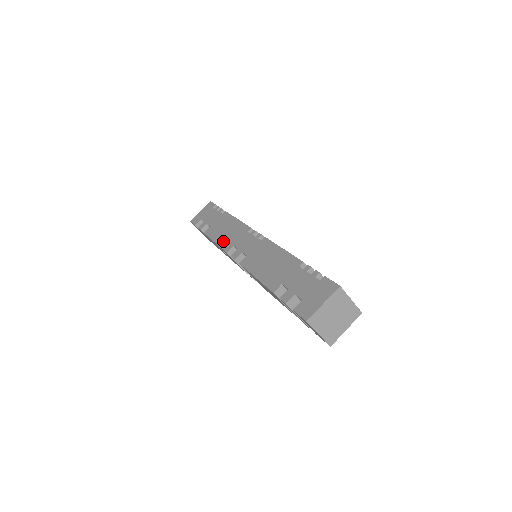
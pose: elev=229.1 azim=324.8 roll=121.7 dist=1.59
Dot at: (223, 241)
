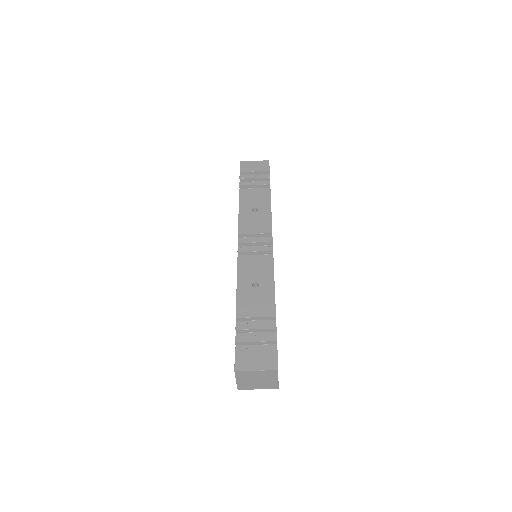
Dot at: occluded
